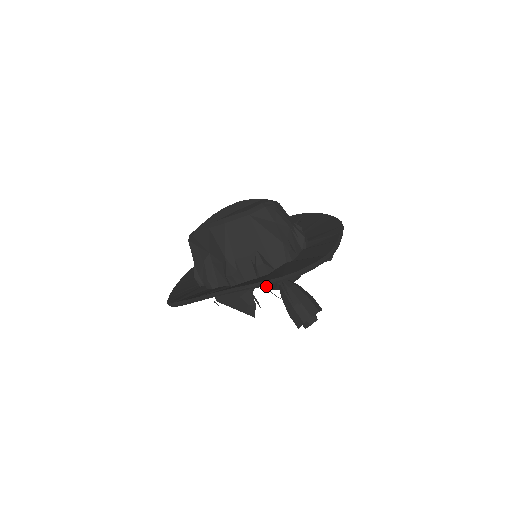
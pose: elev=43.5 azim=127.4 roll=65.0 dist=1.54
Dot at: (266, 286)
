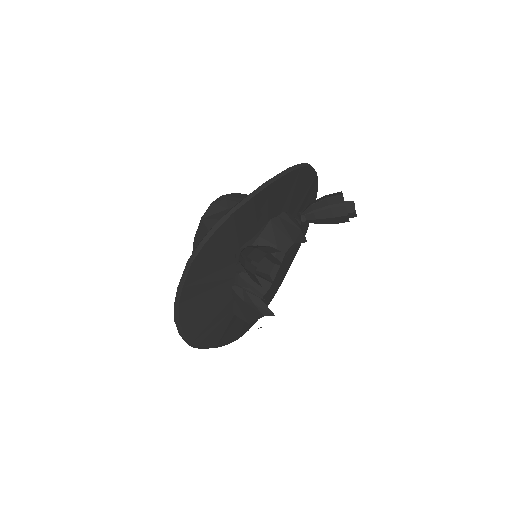
Dot at: (244, 271)
